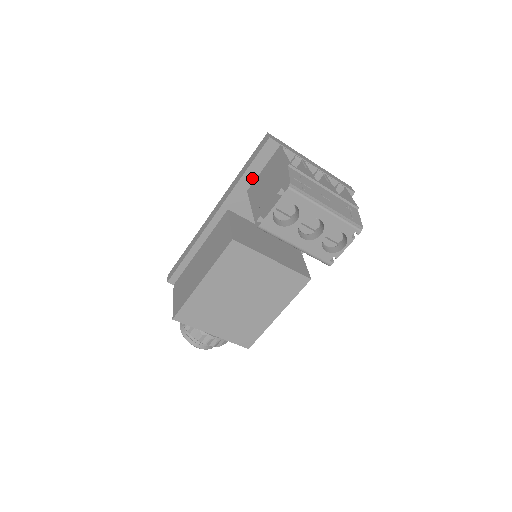
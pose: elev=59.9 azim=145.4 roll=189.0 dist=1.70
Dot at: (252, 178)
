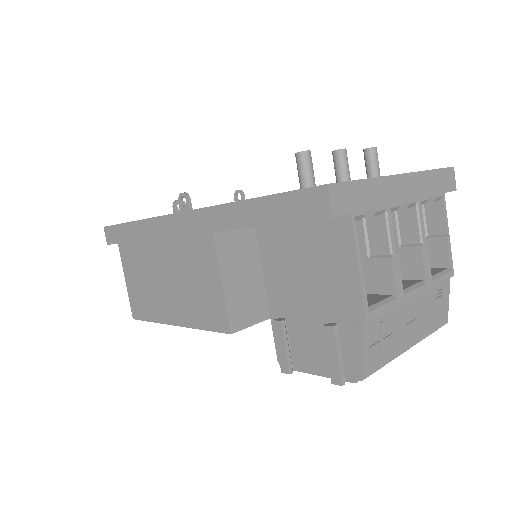
Dot at: occluded
